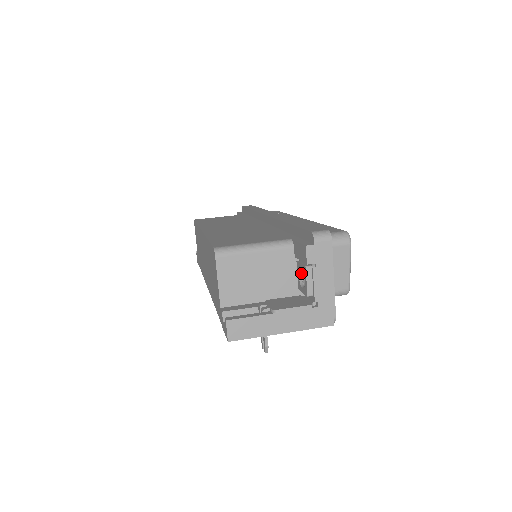
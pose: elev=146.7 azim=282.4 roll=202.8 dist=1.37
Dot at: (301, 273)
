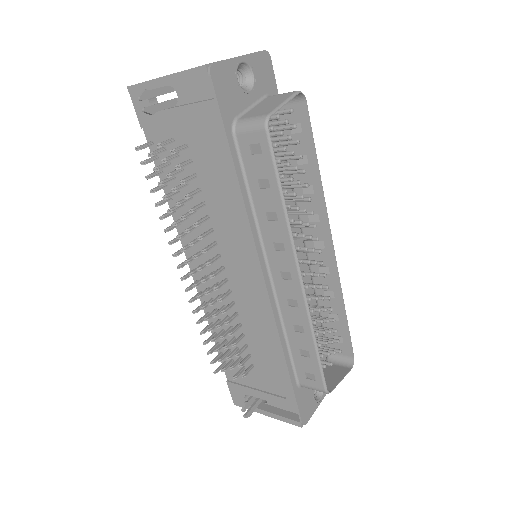
Dot at: occluded
